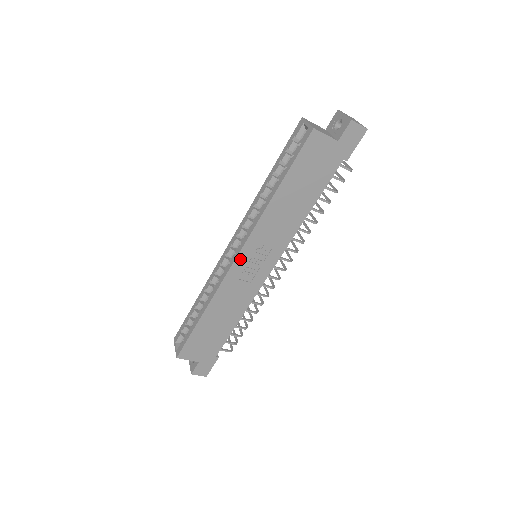
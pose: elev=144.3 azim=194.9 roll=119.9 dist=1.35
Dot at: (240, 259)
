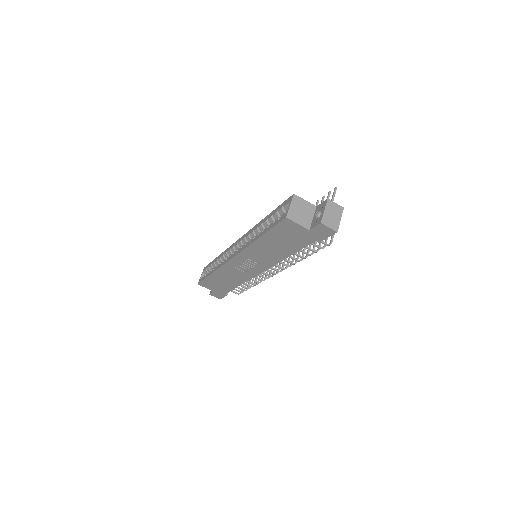
Dot at: (235, 259)
